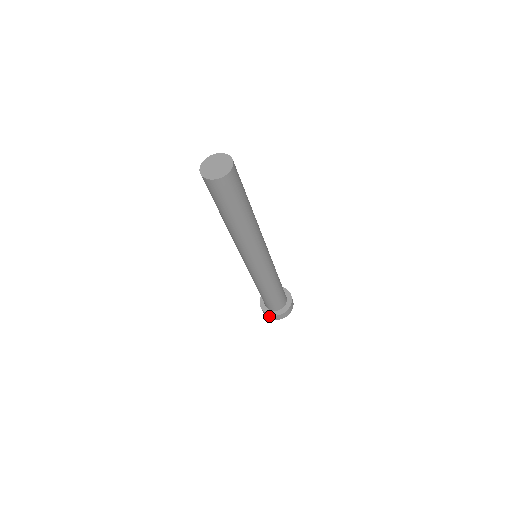
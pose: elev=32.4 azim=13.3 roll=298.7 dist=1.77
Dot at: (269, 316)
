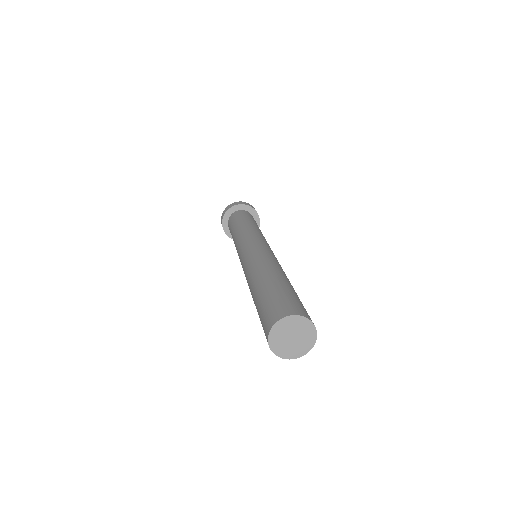
Dot at: occluded
